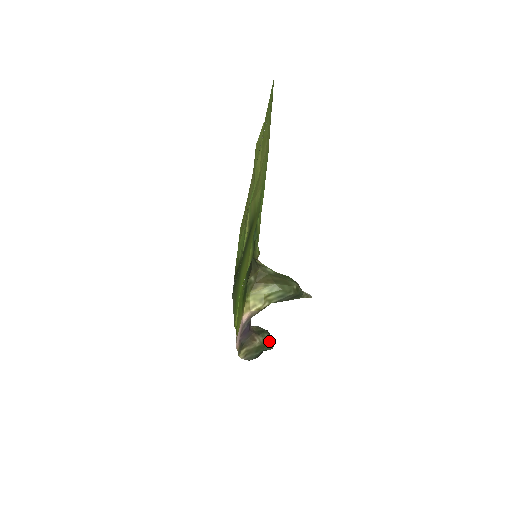
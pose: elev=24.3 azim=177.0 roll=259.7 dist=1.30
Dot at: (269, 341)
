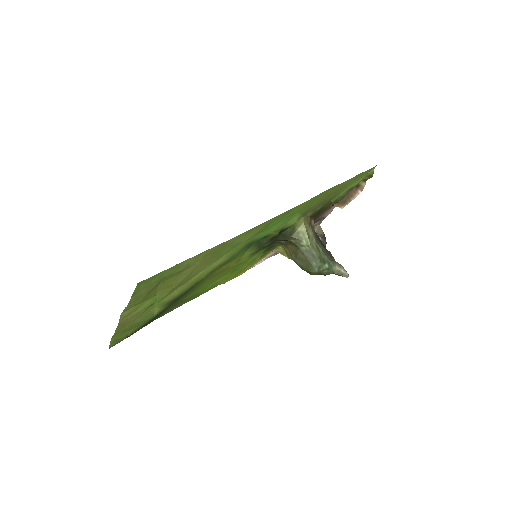
Dot at: occluded
